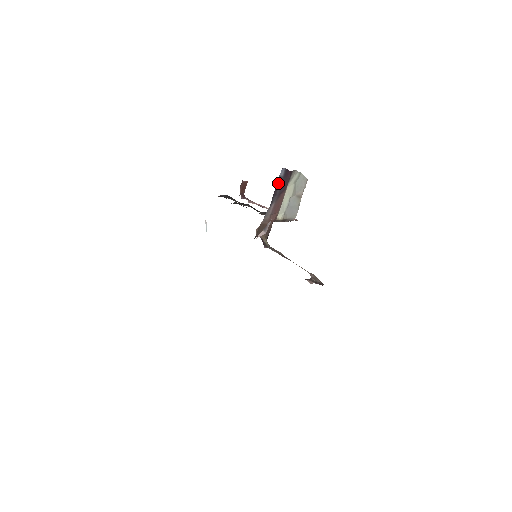
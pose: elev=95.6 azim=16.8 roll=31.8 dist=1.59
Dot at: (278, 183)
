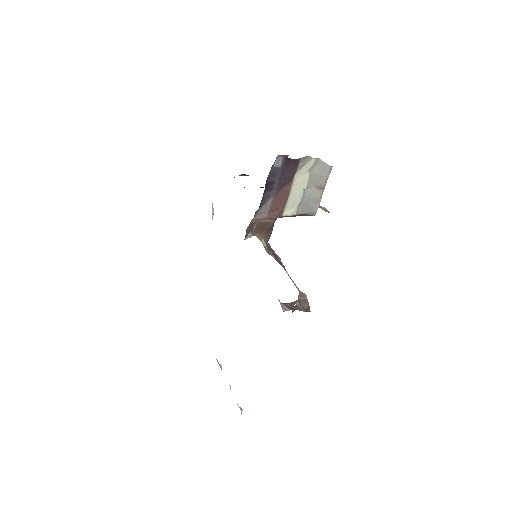
Dot at: (273, 175)
